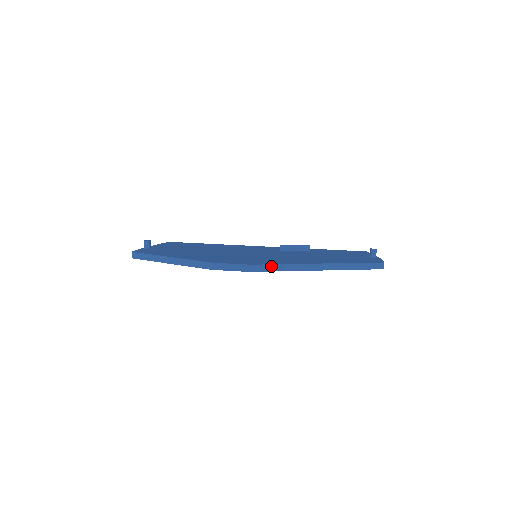
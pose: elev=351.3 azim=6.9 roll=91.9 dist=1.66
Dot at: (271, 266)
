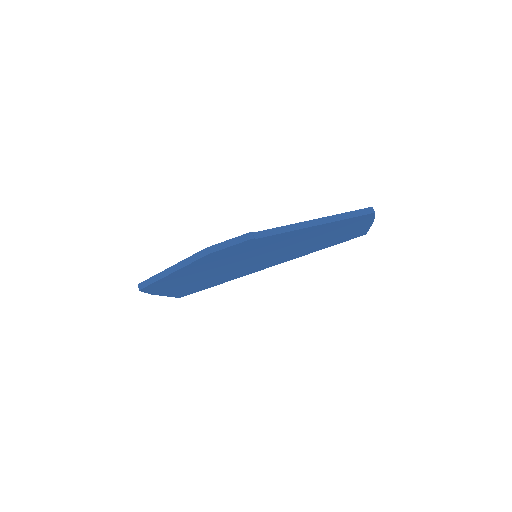
Dot at: (263, 232)
